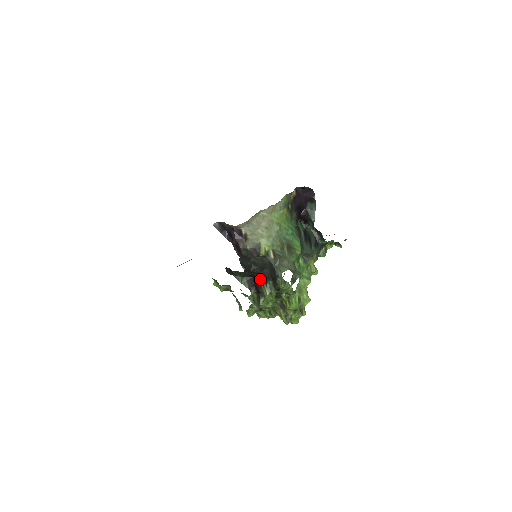
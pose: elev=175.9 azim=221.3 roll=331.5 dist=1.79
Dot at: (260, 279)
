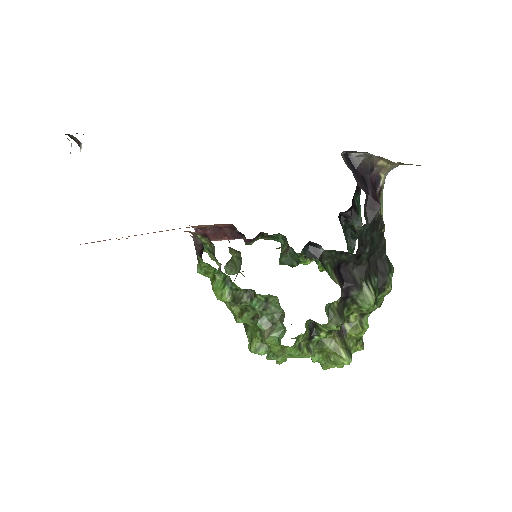
Dot at: (360, 272)
